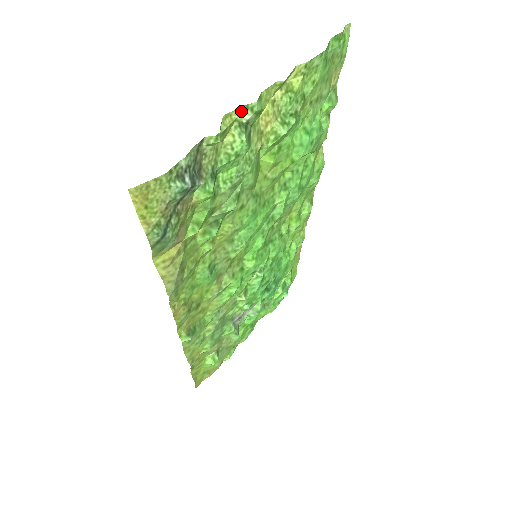
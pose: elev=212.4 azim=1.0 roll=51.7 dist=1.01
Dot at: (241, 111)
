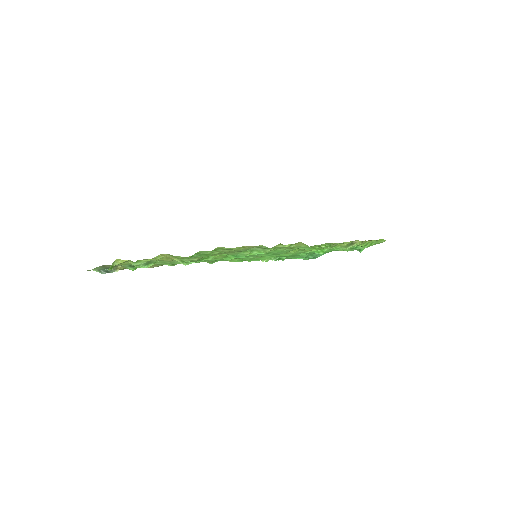
Dot at: occluded
